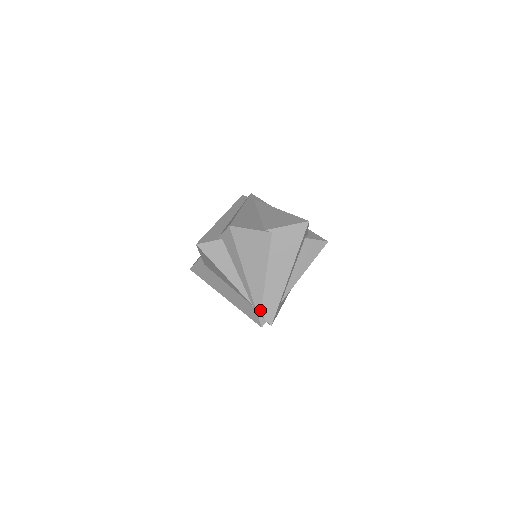
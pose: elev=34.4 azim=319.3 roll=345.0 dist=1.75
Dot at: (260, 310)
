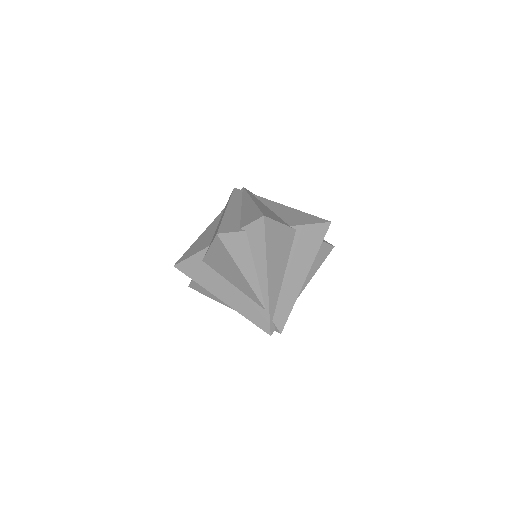
Dot at: (272, 316)
